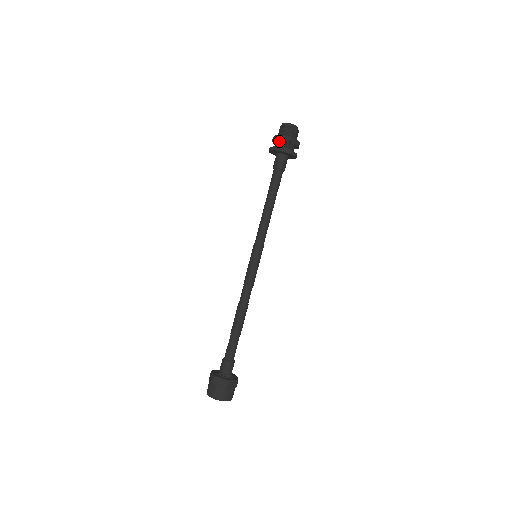
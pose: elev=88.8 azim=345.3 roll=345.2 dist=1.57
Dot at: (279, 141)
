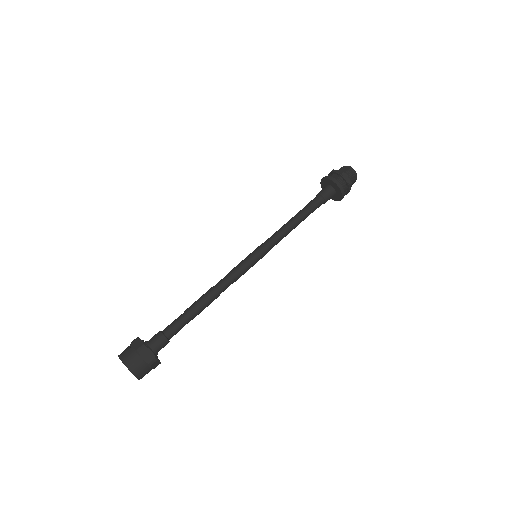
Dot at: (340, 178)
